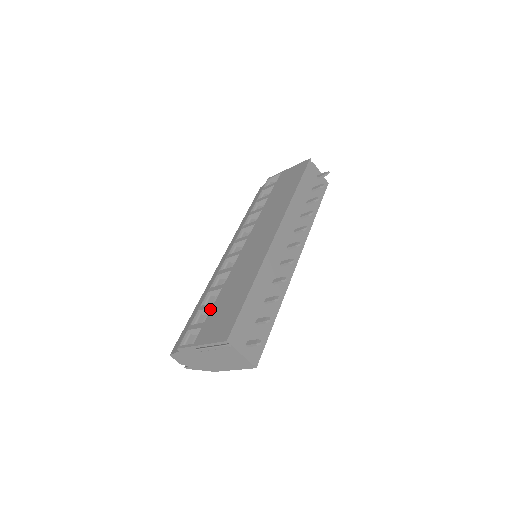
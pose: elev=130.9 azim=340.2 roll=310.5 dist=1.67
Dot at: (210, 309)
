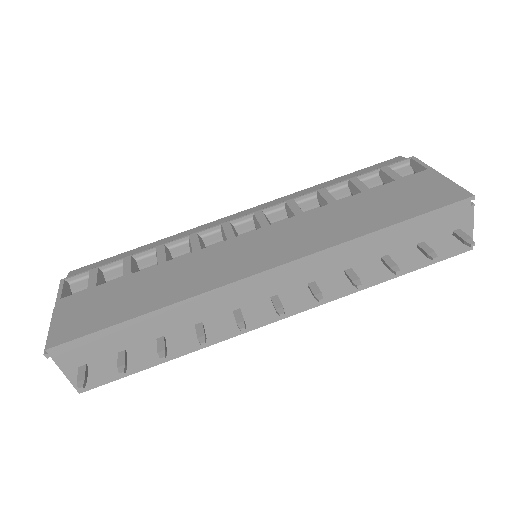
Dot at: (123, 275)
